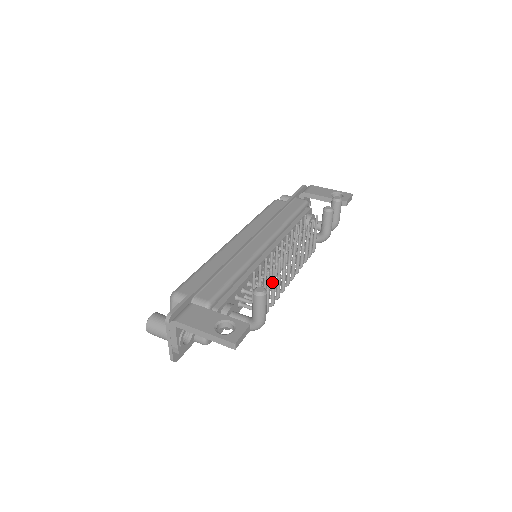
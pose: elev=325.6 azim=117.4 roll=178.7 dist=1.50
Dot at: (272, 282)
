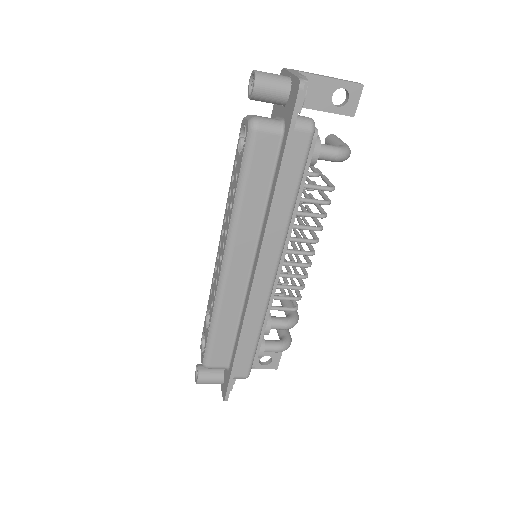
Dot at: occluded
